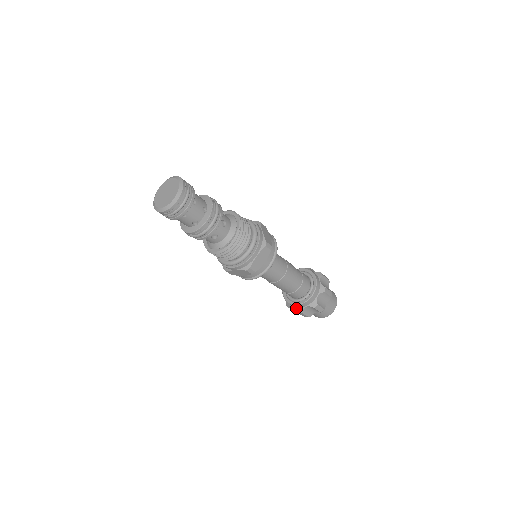
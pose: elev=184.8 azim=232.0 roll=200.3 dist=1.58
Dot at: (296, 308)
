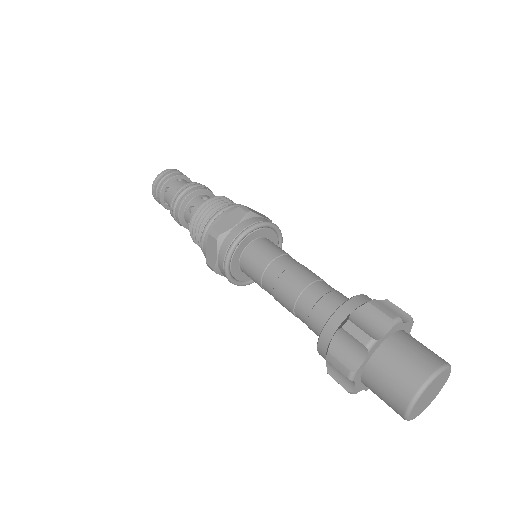
Dot at: (326, 353)
